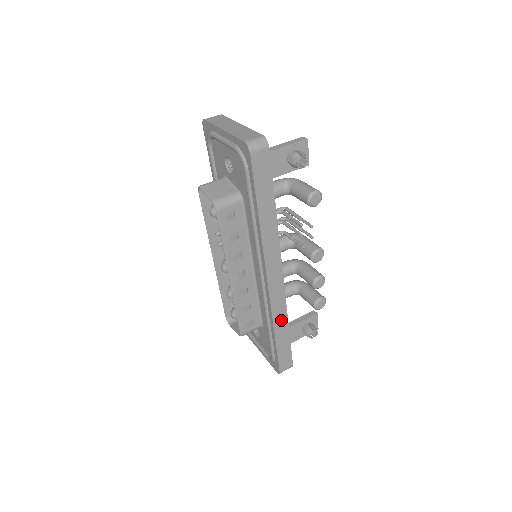
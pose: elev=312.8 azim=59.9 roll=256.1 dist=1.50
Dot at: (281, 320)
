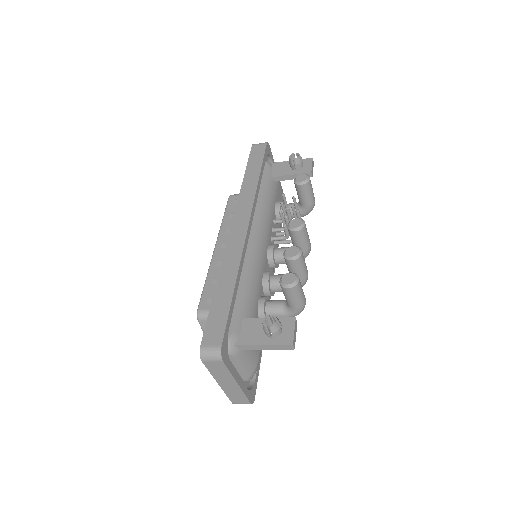
Dot at: (230, 271)
